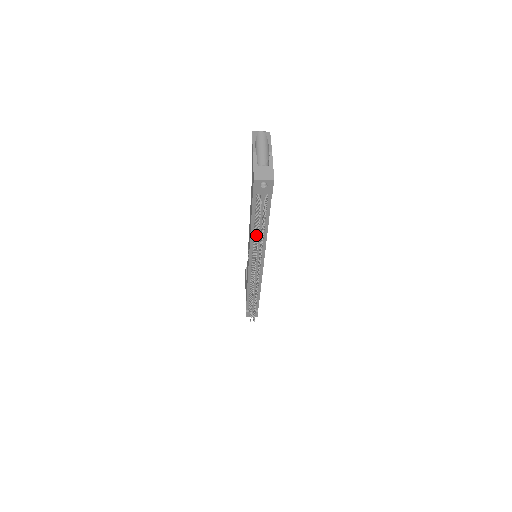
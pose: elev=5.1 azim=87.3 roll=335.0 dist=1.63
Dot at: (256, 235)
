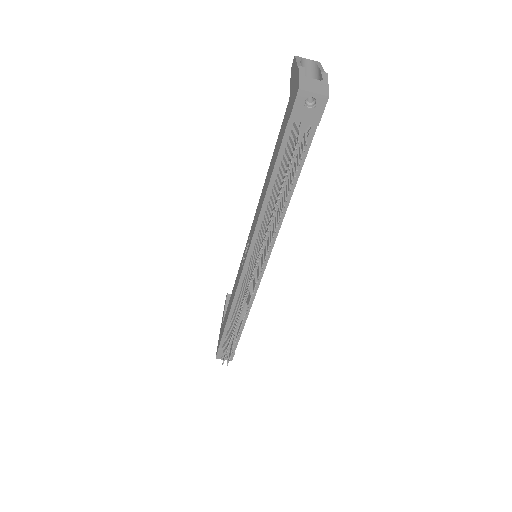
Dot at: occluded
